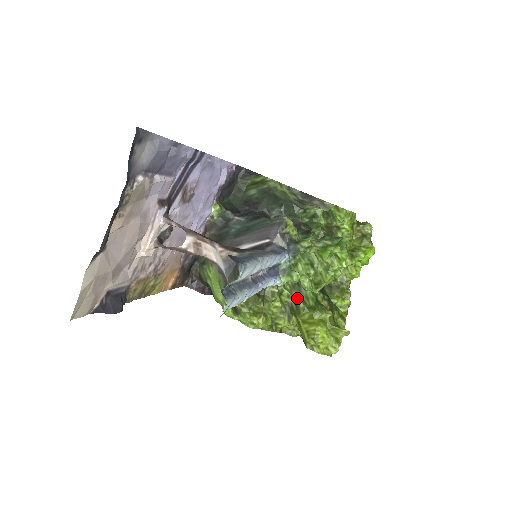
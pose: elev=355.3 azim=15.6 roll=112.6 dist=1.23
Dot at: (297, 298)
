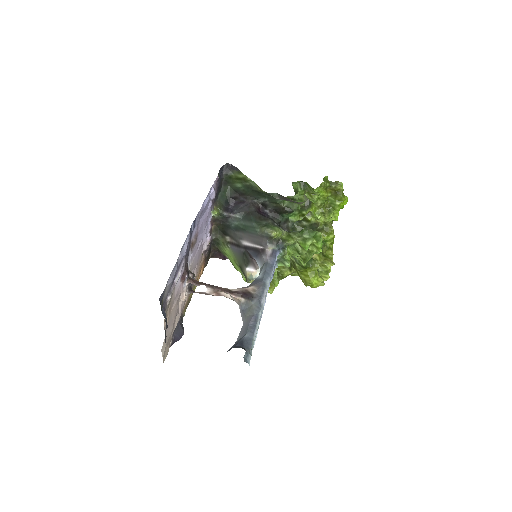
Dot at: (293, 260)
